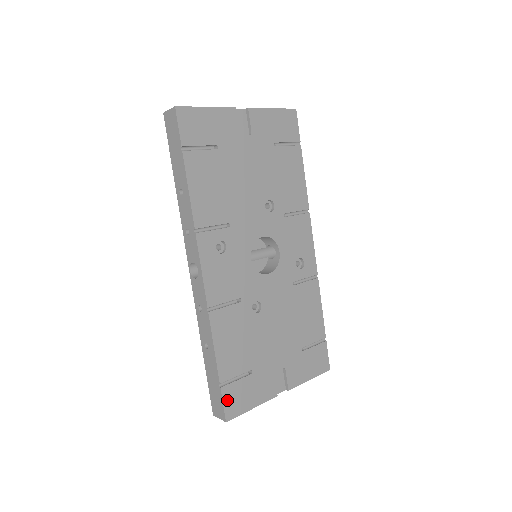
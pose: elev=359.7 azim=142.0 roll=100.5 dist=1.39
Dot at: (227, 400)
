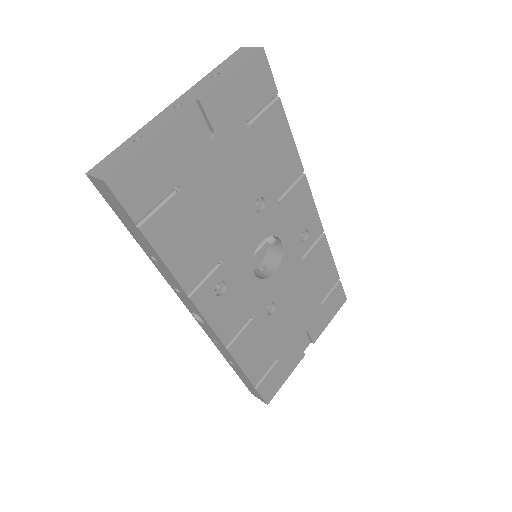
Dot at: (264, 392)
